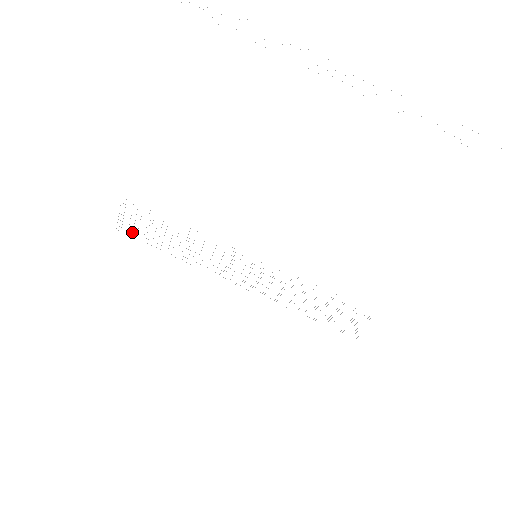
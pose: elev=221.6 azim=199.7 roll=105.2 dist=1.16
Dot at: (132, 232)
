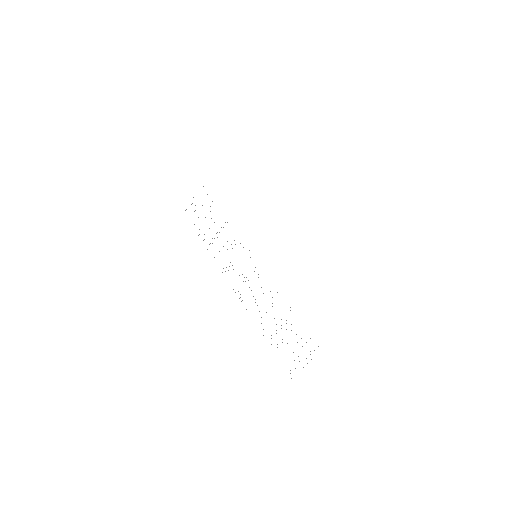
Dot at: occluded
